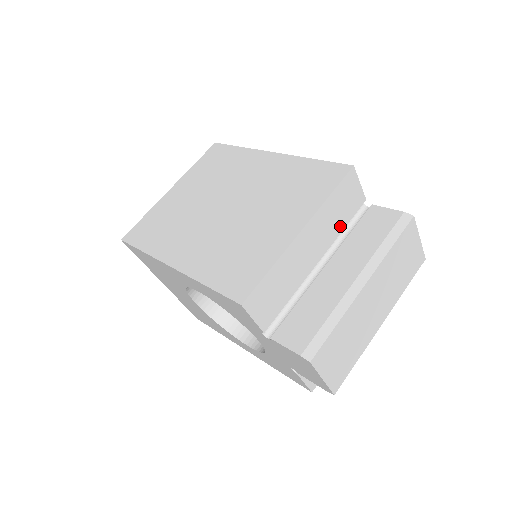
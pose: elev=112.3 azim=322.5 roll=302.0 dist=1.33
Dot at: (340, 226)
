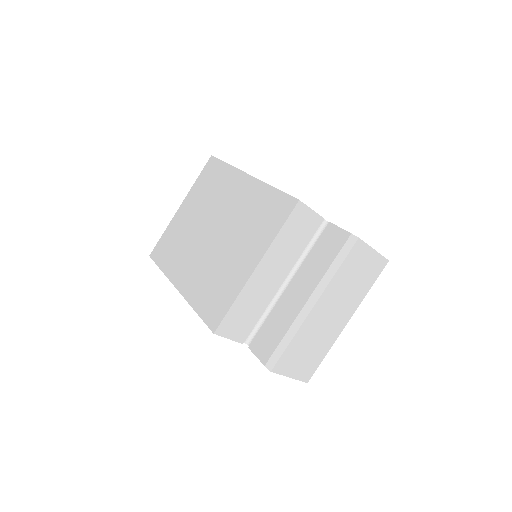
Dot at: (299, 249)
